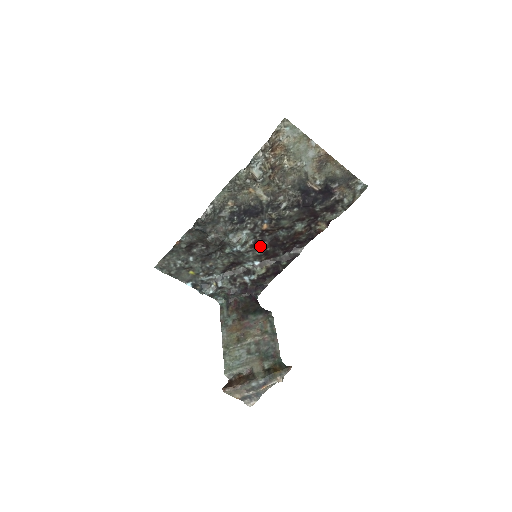
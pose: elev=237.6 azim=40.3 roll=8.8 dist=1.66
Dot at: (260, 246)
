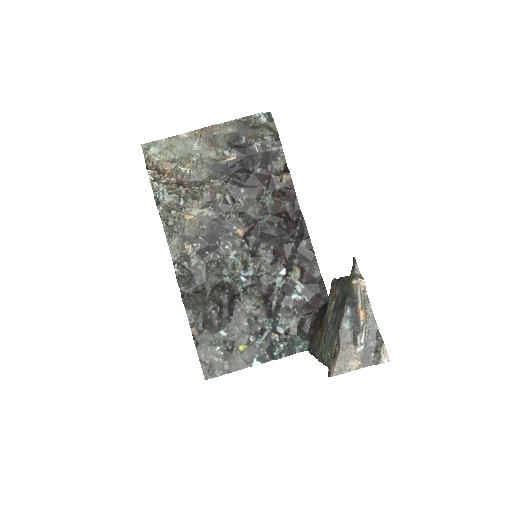
Dot at: (262, 253)
